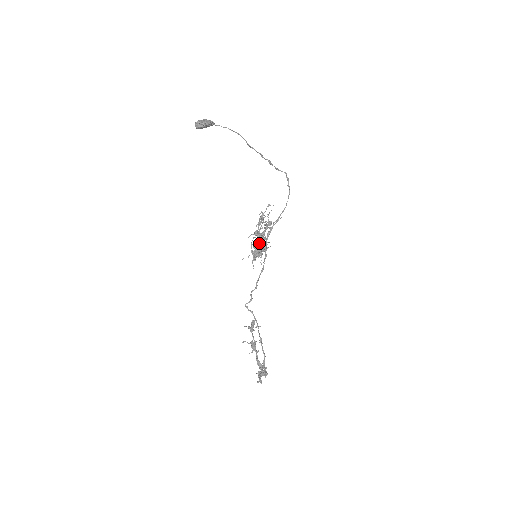
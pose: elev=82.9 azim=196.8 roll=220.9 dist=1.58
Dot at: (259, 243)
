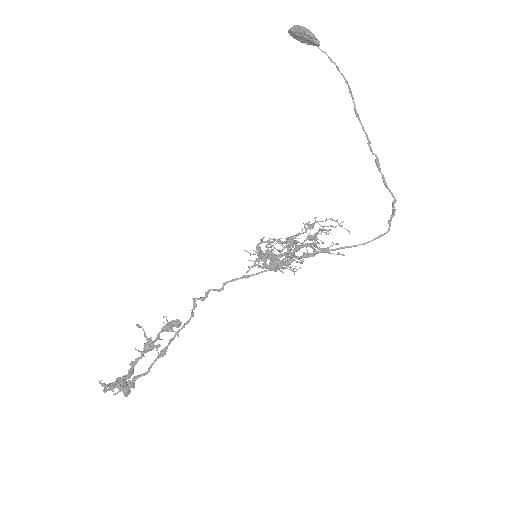
Dot at: occluded
